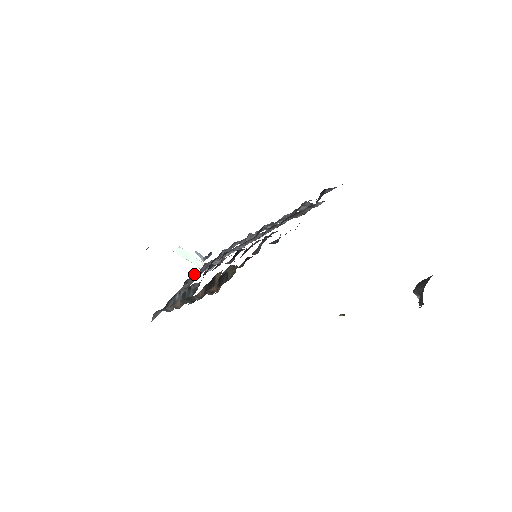
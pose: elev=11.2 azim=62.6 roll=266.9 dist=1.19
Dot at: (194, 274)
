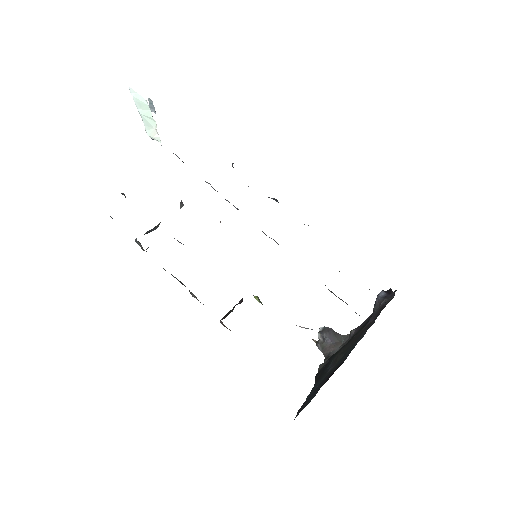
Dot at: occluded
